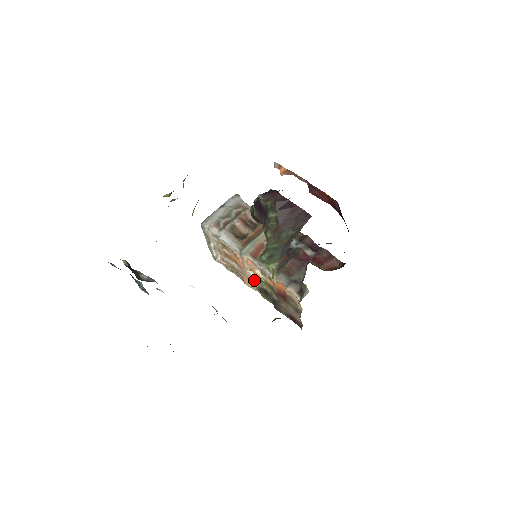
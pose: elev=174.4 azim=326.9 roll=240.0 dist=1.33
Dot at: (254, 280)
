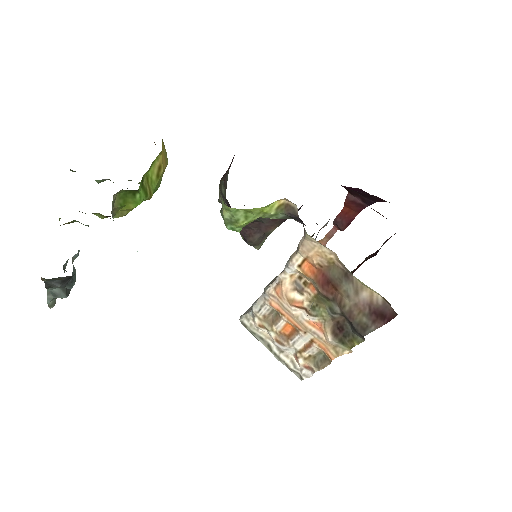
Dot at: (318, 327)
